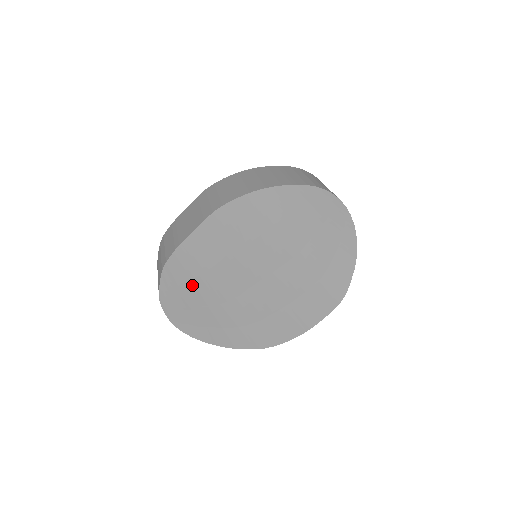
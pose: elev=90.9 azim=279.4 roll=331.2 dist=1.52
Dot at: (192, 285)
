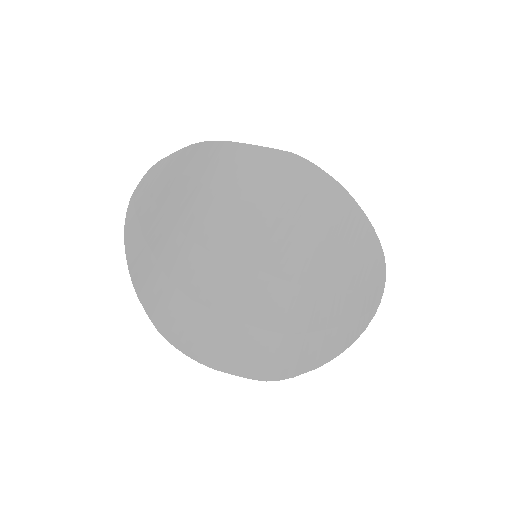
Dot at: (192, 189)
